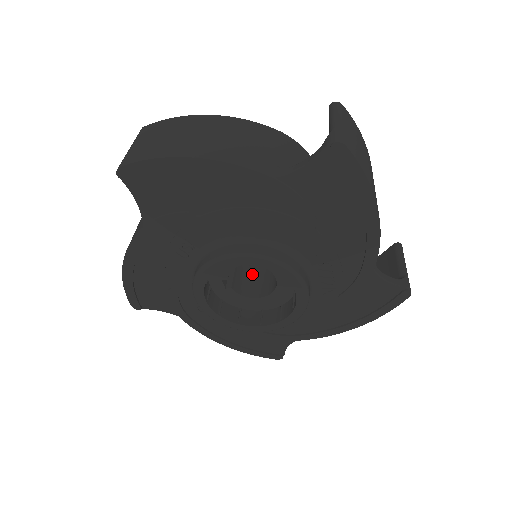
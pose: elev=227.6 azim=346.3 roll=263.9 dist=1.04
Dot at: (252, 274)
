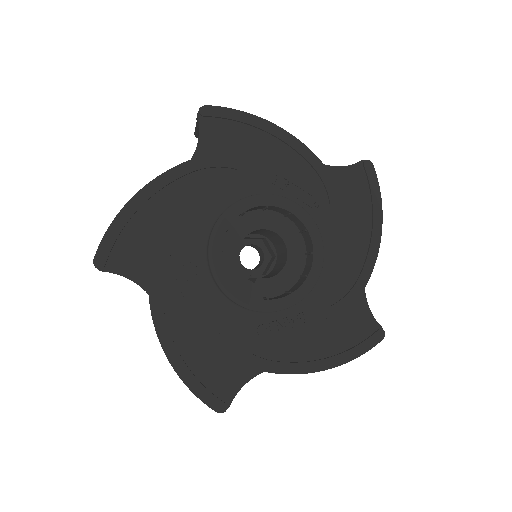
Dot at: (270, 274)
